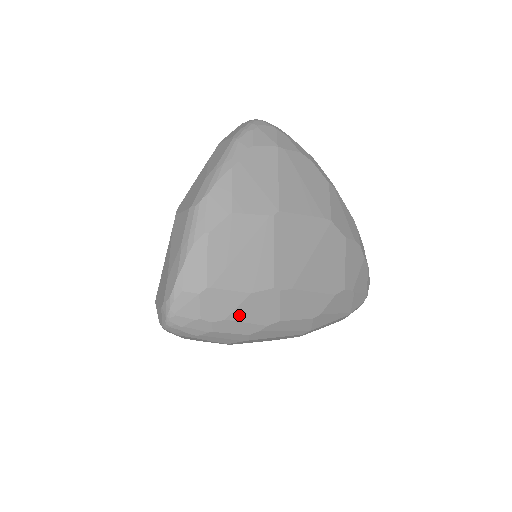
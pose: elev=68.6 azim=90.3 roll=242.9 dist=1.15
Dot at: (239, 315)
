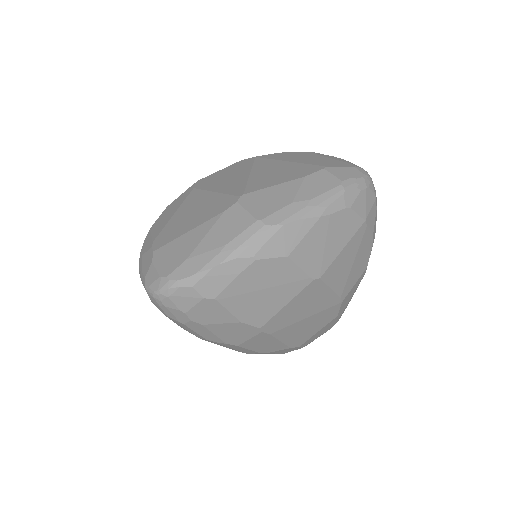
Dot at: (216, 328)
